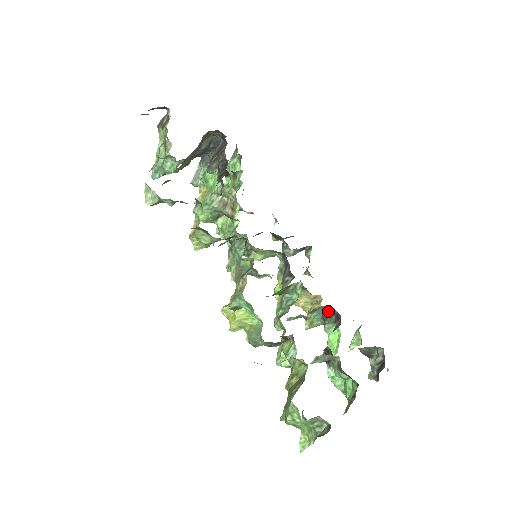
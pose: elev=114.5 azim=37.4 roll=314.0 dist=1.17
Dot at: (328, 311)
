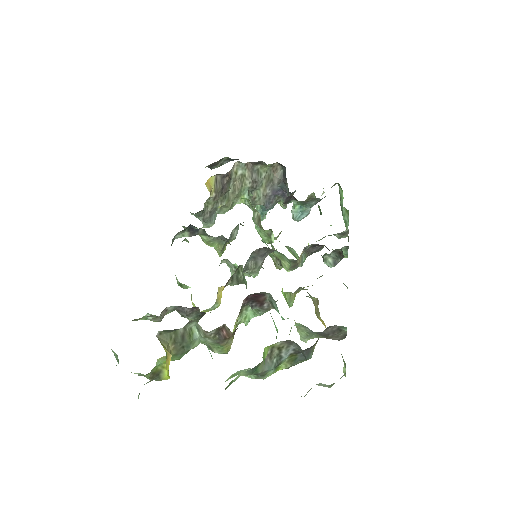
Dot at: occluded
